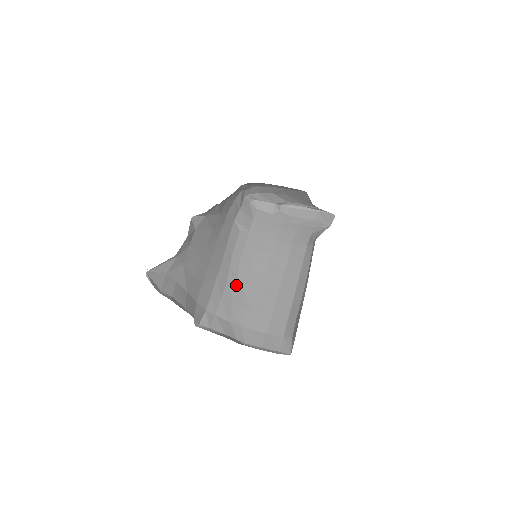
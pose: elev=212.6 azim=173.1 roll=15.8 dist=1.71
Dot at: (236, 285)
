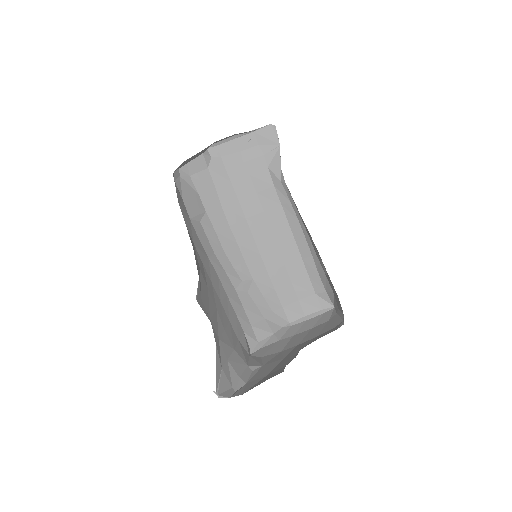
Dot at: (241, 280)
